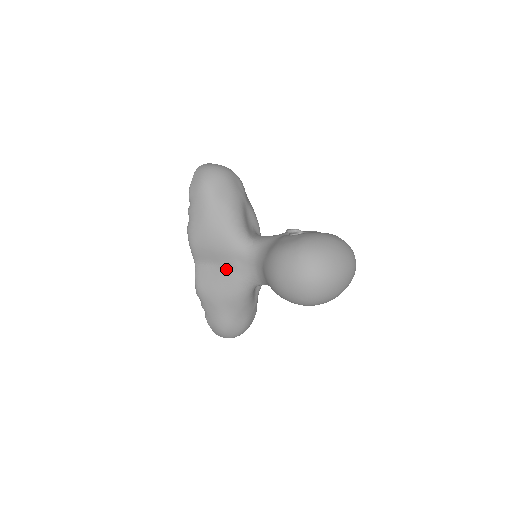
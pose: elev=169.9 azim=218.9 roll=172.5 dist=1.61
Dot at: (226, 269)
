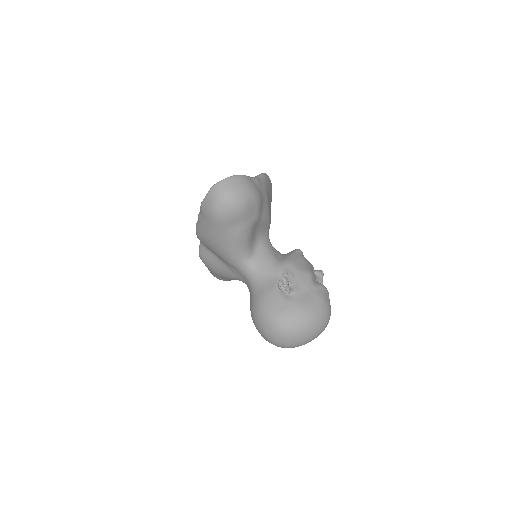
Dot at: (224, 265)
